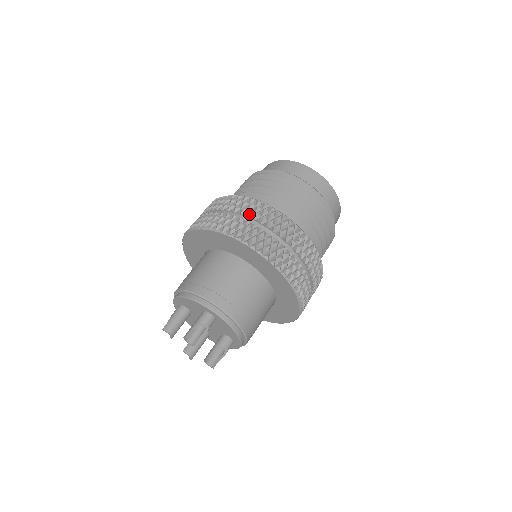
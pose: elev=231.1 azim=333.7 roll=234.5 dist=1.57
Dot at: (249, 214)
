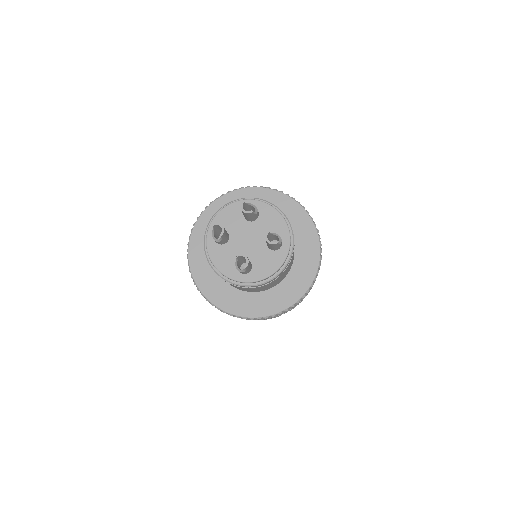
Dot at: occluded
